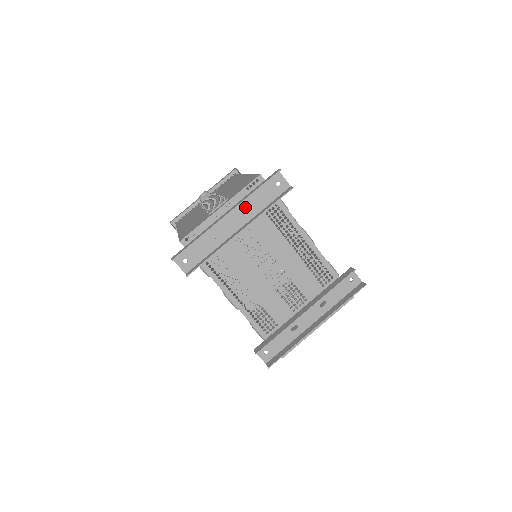
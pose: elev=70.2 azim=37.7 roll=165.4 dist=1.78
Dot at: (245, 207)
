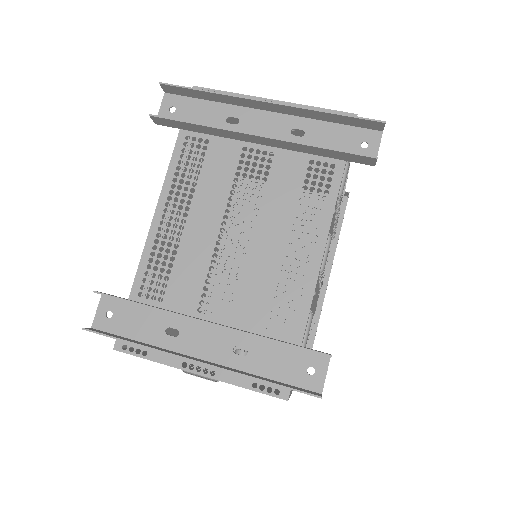
Dot at: (298, 127)
